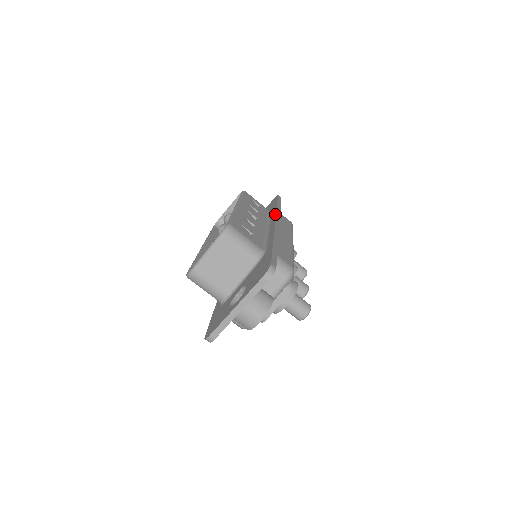
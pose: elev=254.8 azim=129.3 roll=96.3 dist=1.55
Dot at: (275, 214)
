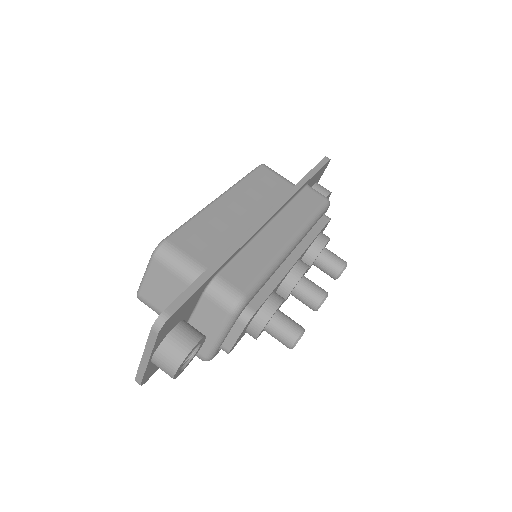
Dot at: (280, 199)
